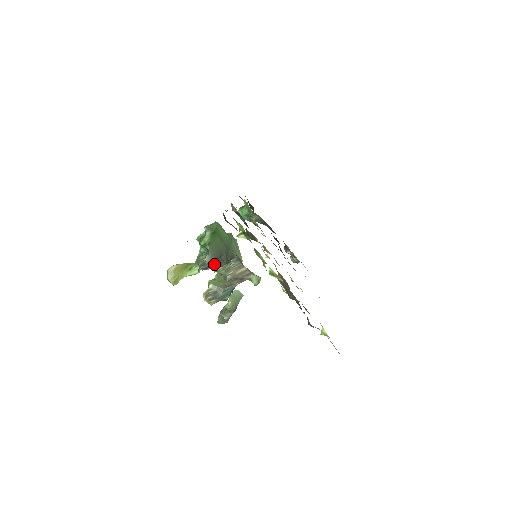
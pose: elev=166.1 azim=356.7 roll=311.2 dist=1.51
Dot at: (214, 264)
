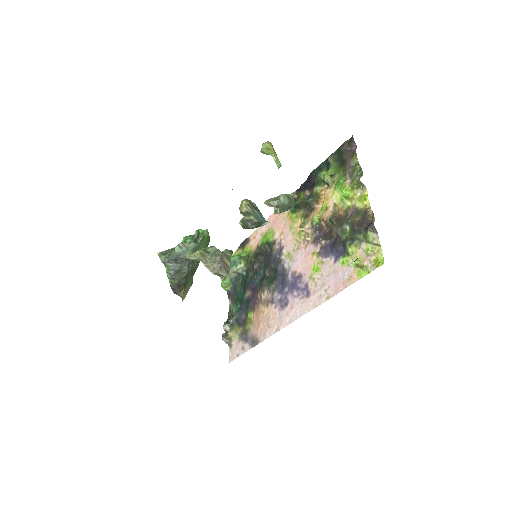
Dot at: (177, 265)
